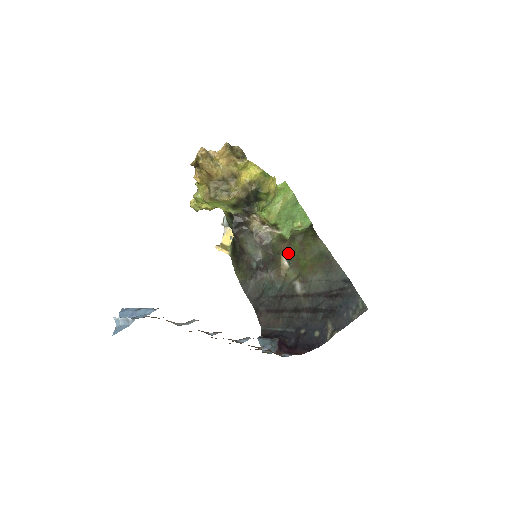
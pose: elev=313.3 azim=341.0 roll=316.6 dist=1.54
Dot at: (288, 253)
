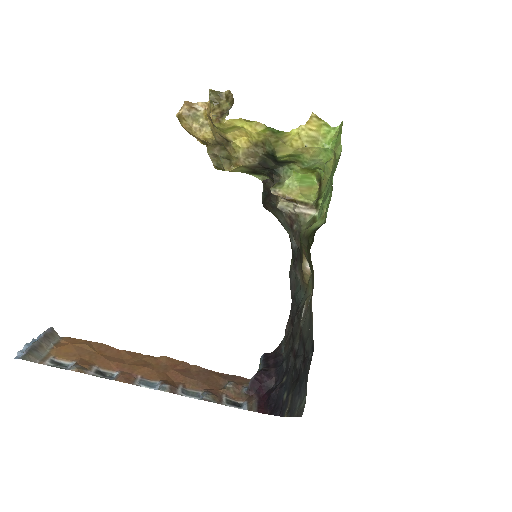
Dot at: (306, 255)
